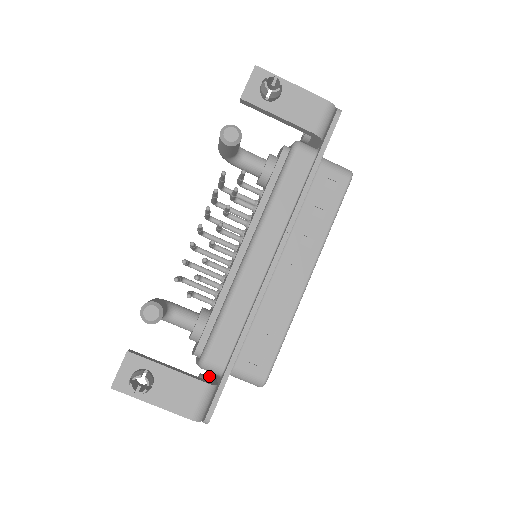
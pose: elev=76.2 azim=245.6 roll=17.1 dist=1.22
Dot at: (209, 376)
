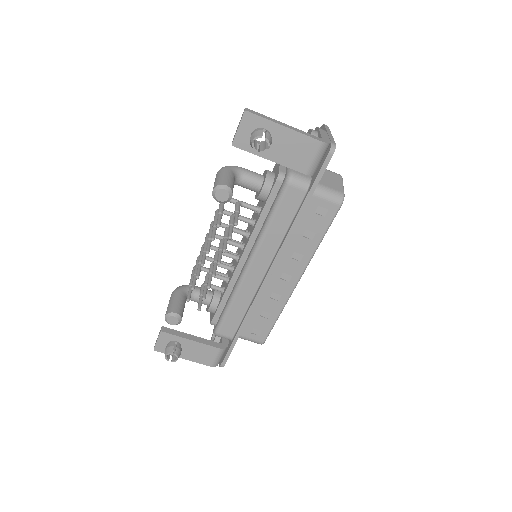
Dot at: occluded
